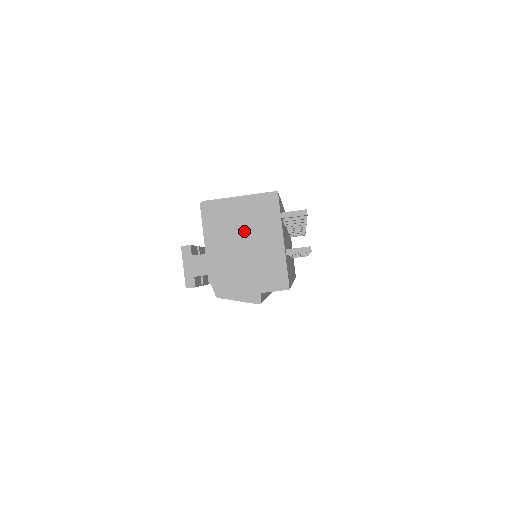
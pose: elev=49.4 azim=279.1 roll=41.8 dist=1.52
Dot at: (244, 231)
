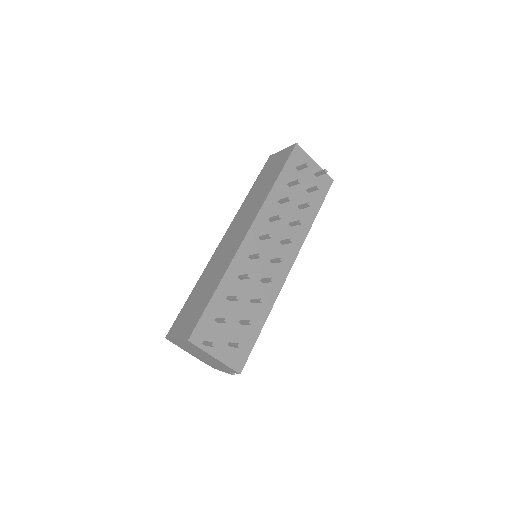
Dot at: (195, 351)
